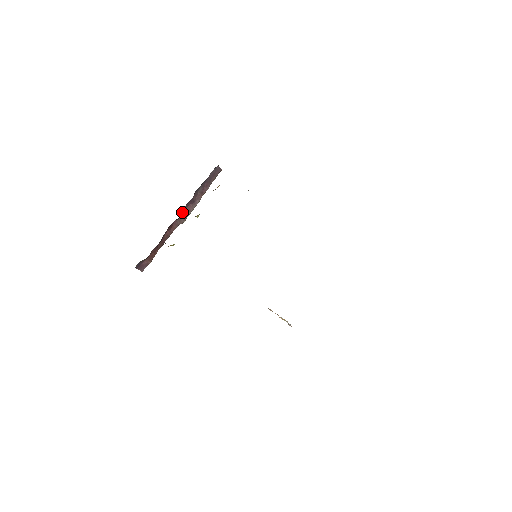
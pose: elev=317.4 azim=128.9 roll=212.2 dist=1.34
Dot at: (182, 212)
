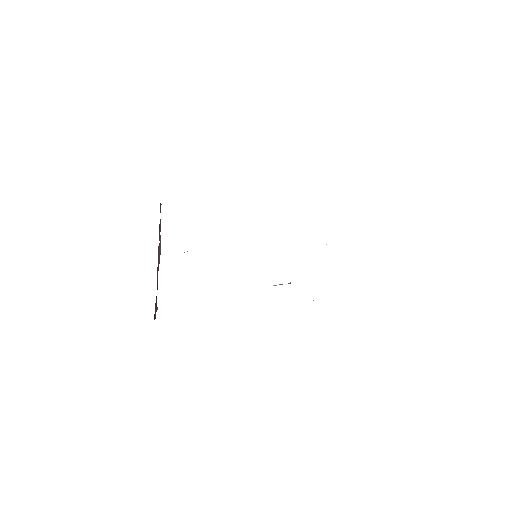
Dot at: (158, 255)
